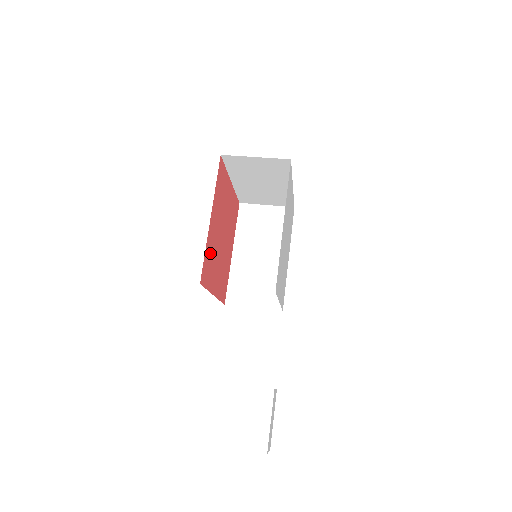
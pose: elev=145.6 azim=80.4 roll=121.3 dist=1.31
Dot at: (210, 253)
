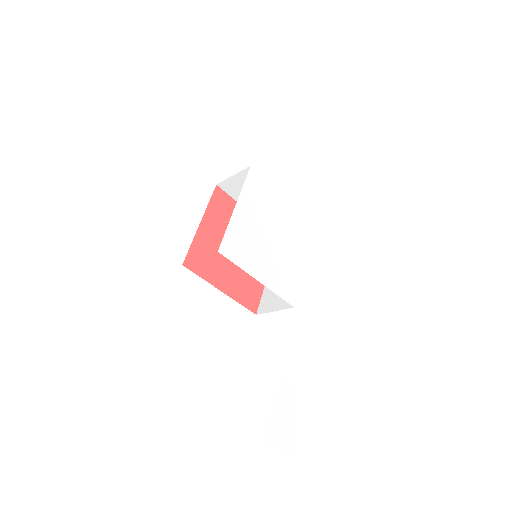
Dot at: (205, 251)
